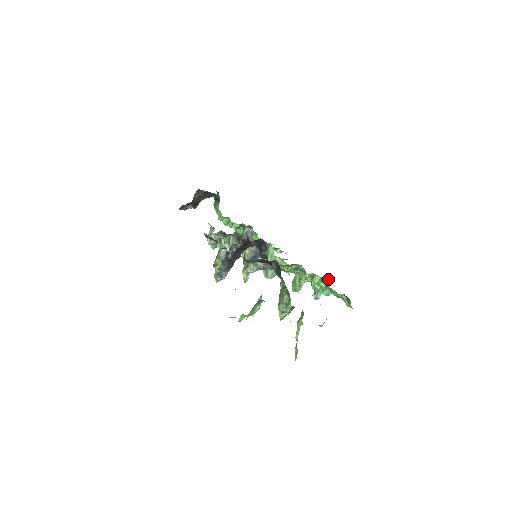
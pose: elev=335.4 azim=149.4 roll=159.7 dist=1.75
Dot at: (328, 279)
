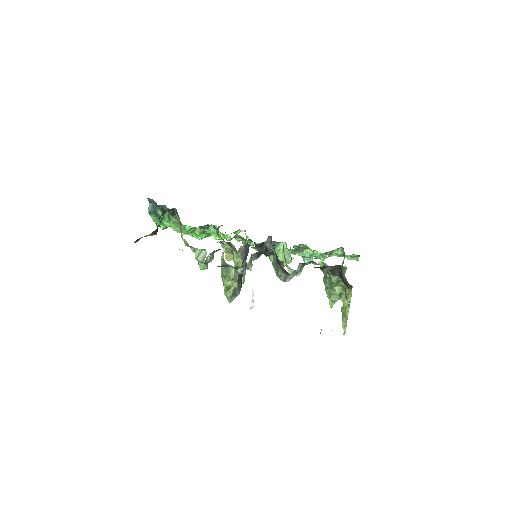
Dot at: (340, 248)
